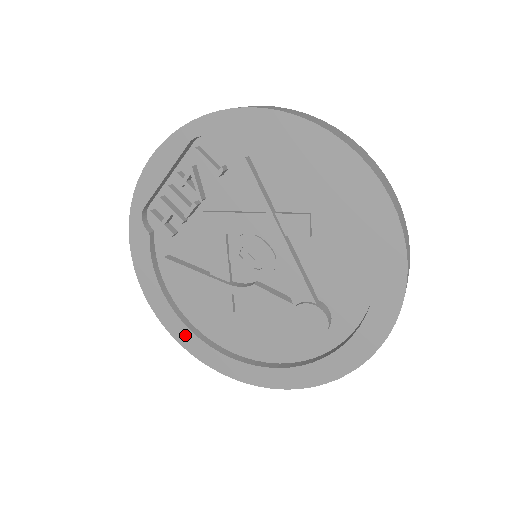
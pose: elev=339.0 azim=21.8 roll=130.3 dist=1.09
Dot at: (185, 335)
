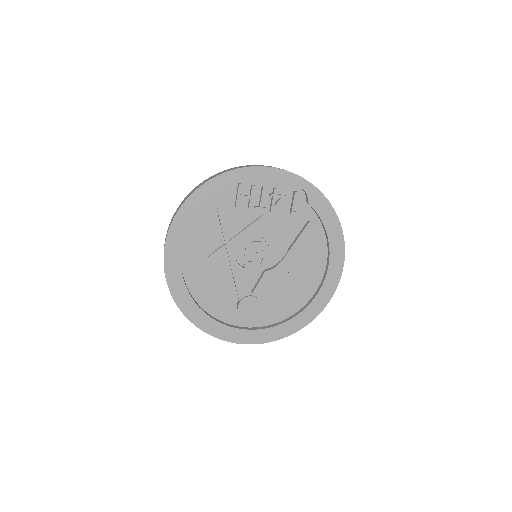
Dot at: (174, 252)
